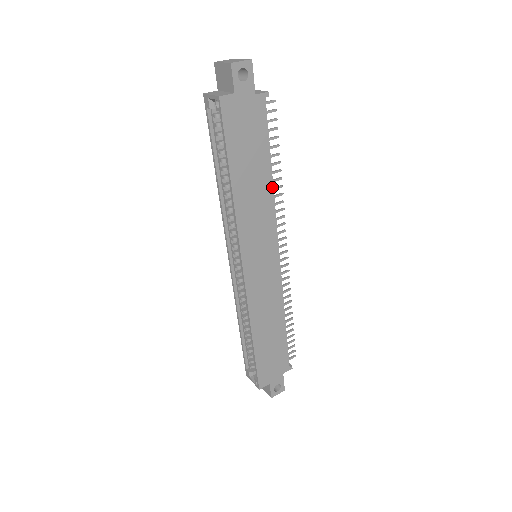
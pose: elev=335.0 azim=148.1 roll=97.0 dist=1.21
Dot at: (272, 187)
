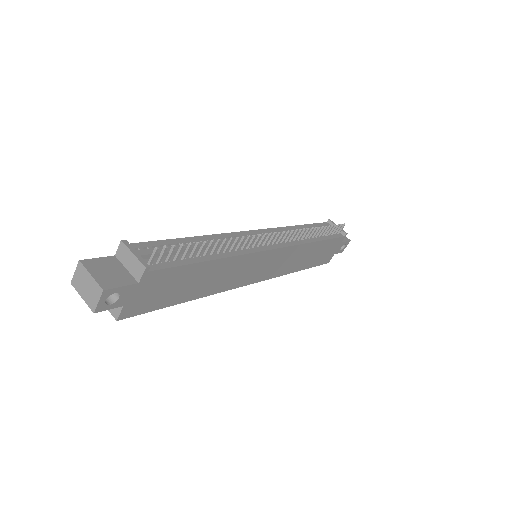
Dot at: (225, 259)
